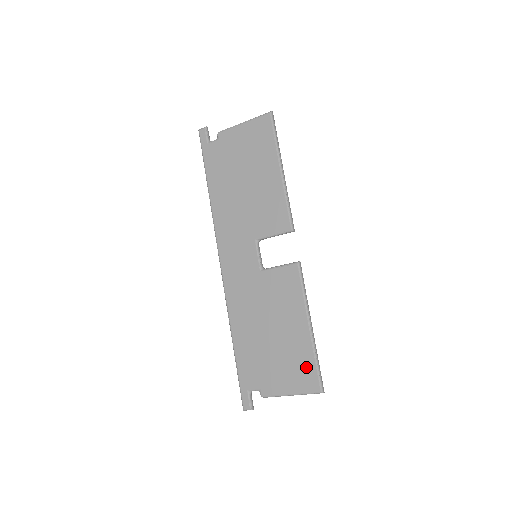
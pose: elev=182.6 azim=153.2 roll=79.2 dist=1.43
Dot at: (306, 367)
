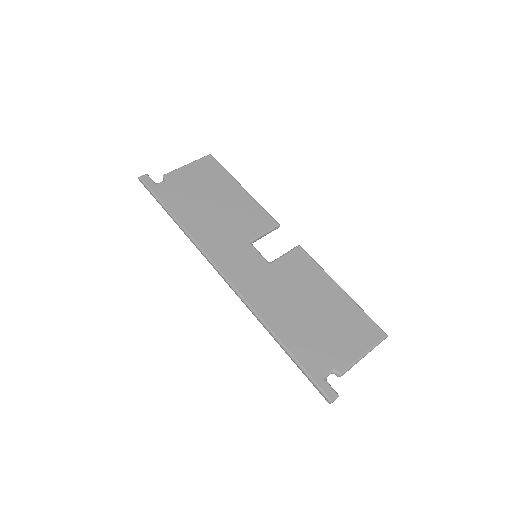
Dot at: (361, 322)
